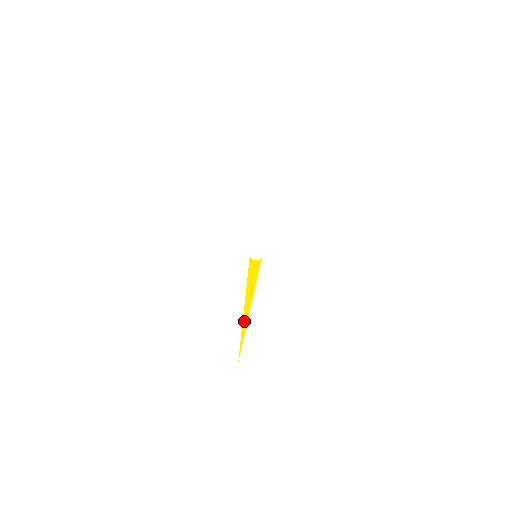
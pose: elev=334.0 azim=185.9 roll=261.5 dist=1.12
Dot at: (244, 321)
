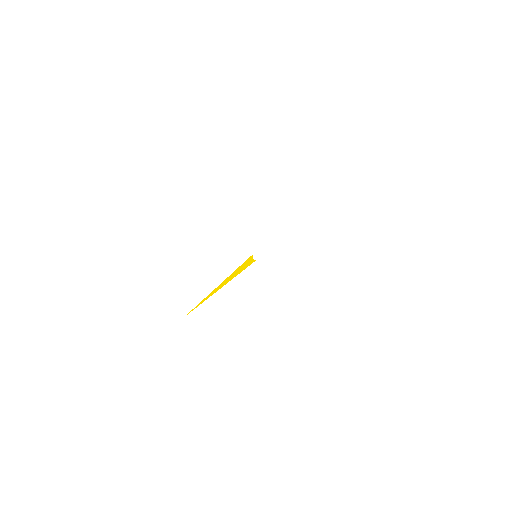
Dot at: (212, 292)
